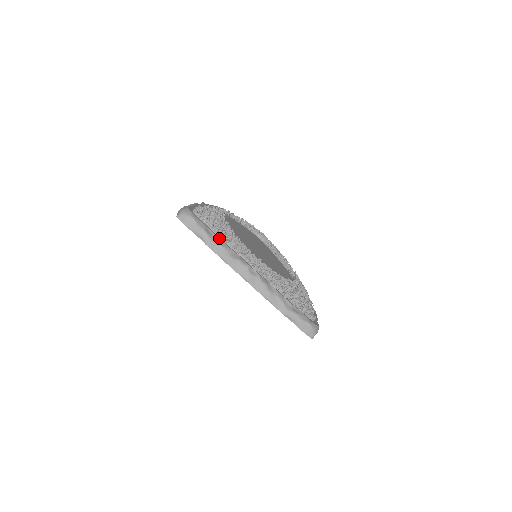
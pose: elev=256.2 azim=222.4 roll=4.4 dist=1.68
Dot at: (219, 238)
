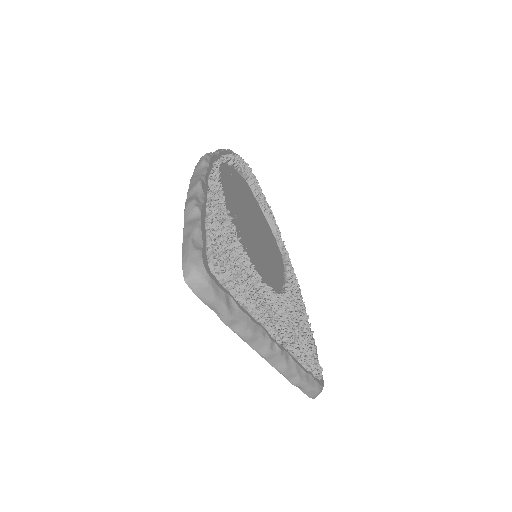
Dot at: (241, 310)
